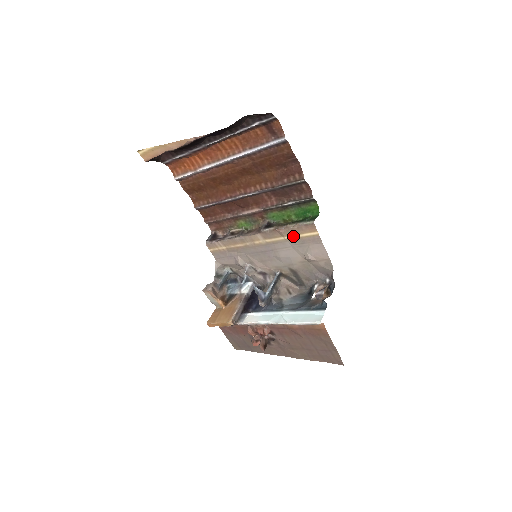
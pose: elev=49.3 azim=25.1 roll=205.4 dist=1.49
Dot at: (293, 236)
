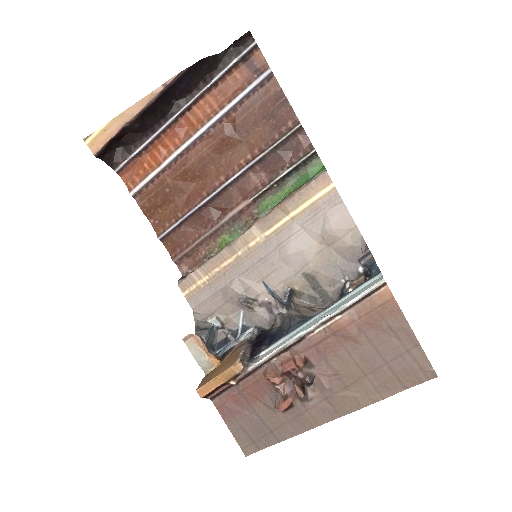
Dot at: (301, 207)
